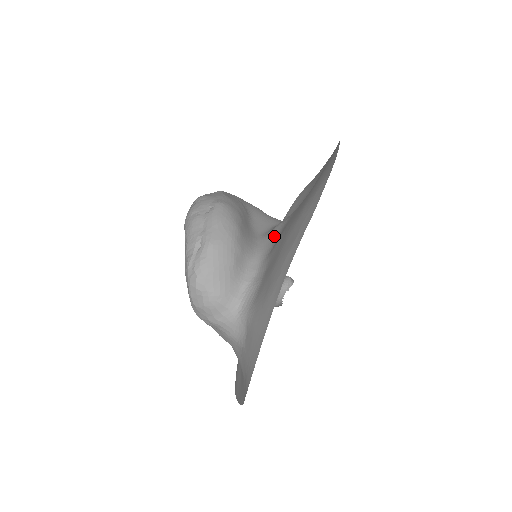
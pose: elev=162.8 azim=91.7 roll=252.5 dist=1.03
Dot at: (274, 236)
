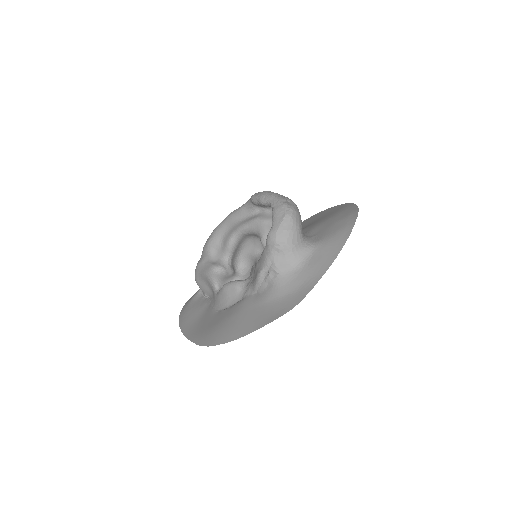
Dot at: occluded
